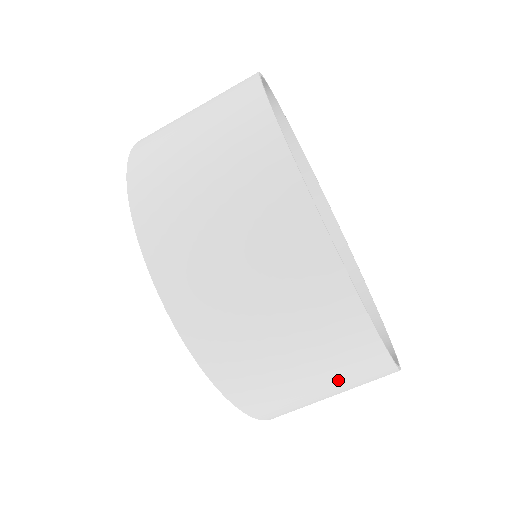
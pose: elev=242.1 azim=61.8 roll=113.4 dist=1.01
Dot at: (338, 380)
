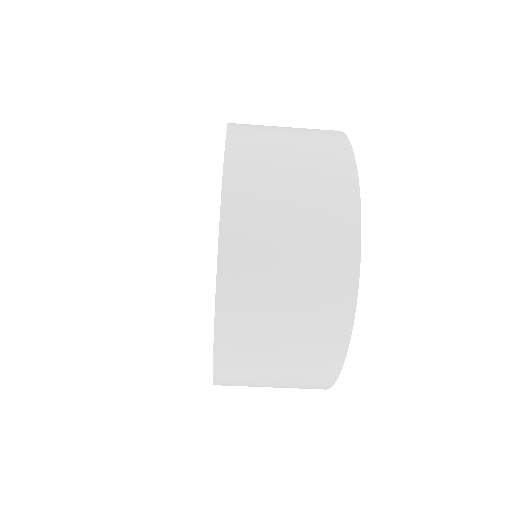
Dot at: occluded
